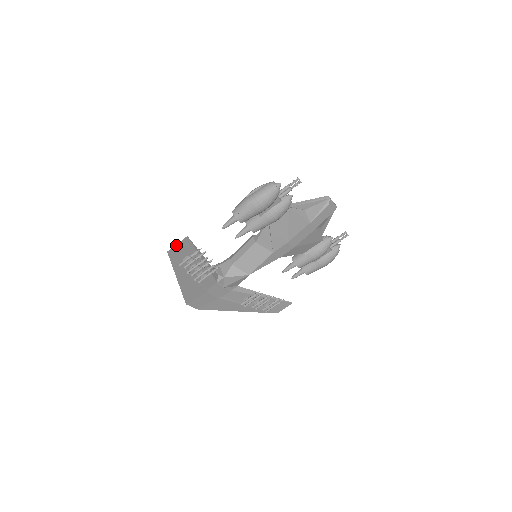
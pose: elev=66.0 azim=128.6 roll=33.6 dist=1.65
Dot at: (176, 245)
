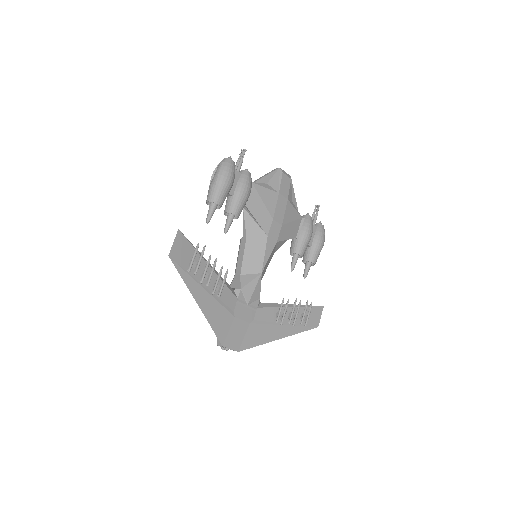
Dot at: (173, 245)
